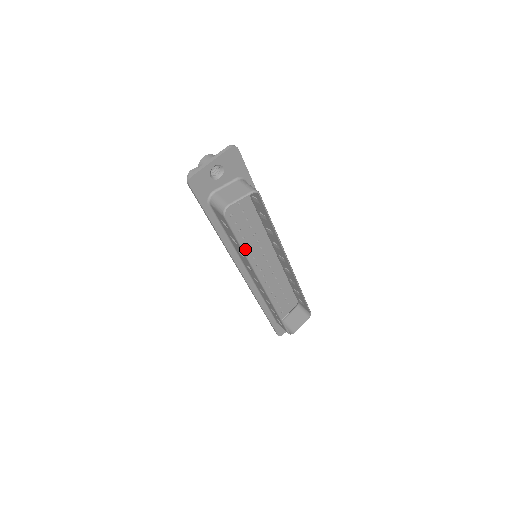
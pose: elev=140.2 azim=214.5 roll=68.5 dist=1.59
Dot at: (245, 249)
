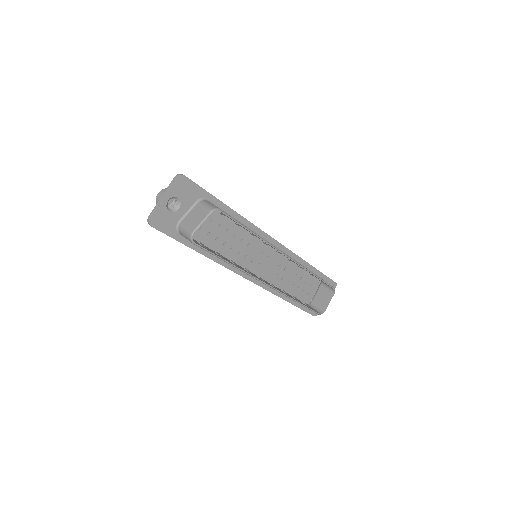
Dot at: (239, 256)
